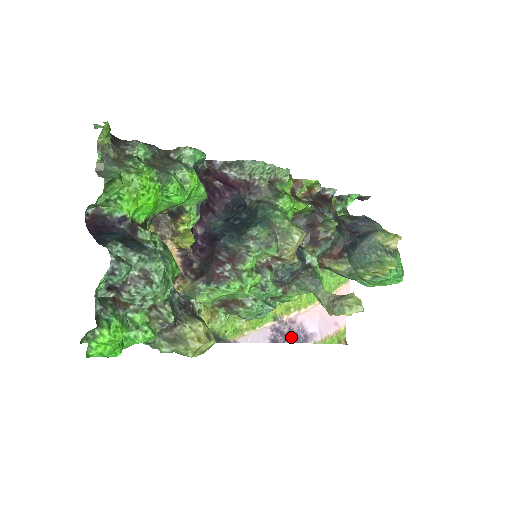
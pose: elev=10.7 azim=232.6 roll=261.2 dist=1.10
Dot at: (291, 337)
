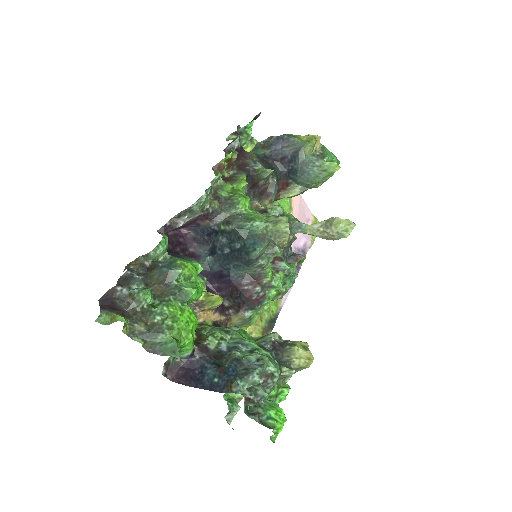
Dot at: occluded
